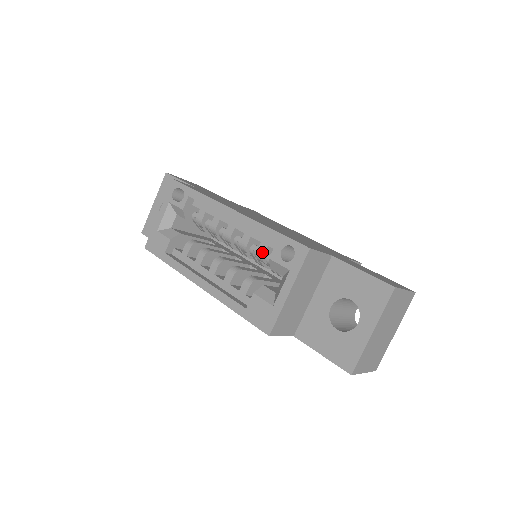
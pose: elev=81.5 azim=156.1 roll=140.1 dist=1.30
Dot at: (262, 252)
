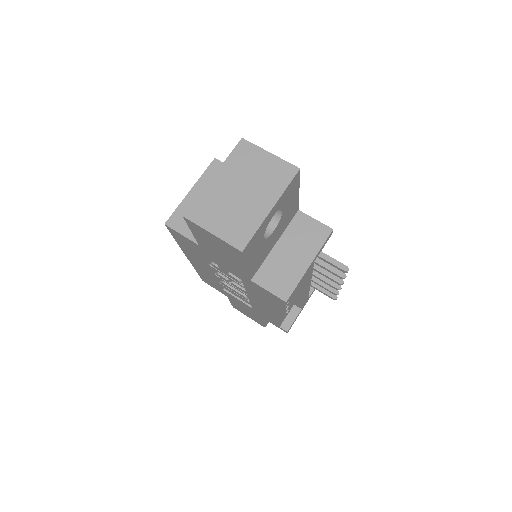
Dot at: occluded
